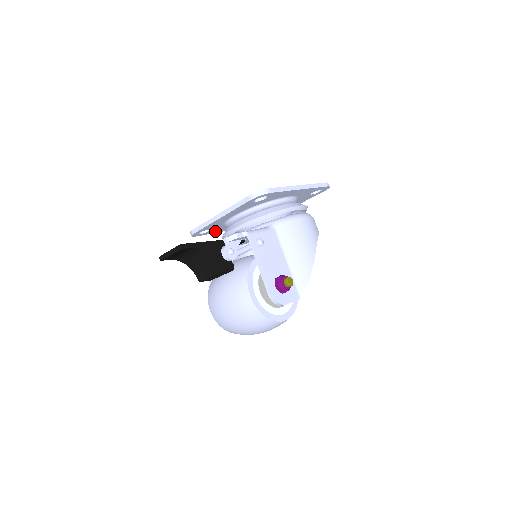
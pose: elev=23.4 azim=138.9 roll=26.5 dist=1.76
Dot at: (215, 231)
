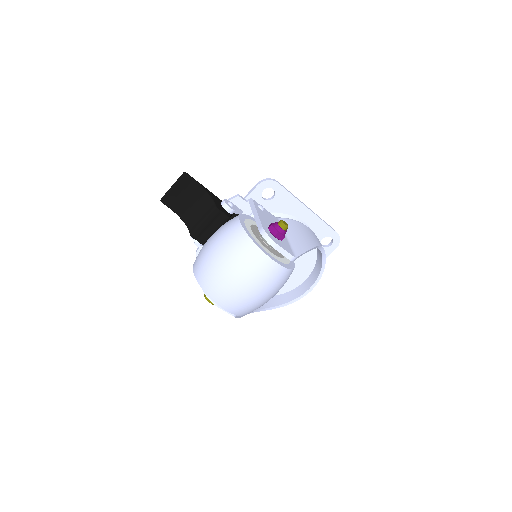
Dot at: occluded
